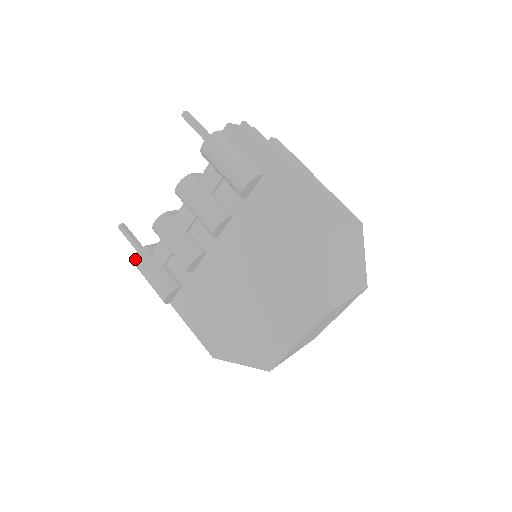
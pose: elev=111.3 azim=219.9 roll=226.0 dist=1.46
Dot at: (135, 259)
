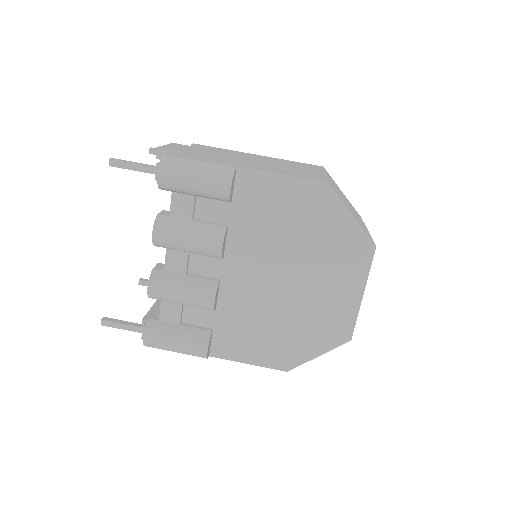
Dot at: (147, 340)
